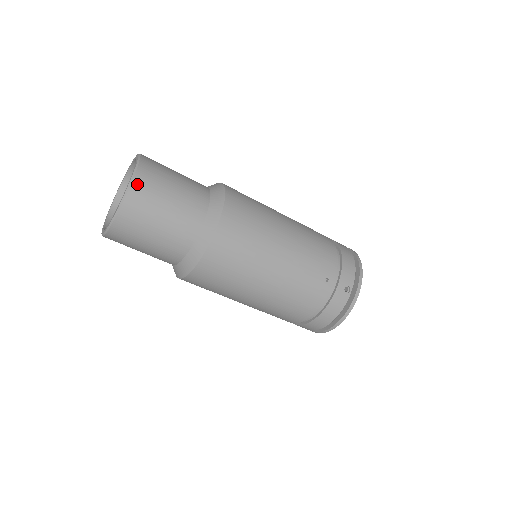
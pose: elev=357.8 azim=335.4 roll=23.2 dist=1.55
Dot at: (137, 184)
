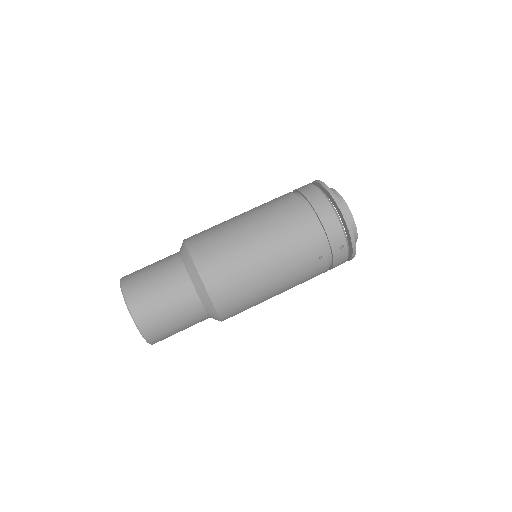
Dot at: (144, 328)
